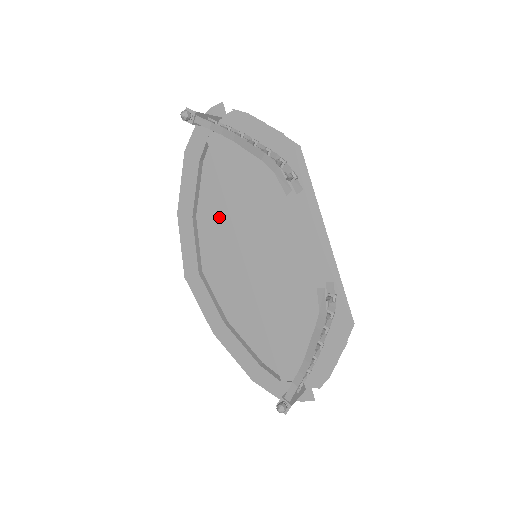
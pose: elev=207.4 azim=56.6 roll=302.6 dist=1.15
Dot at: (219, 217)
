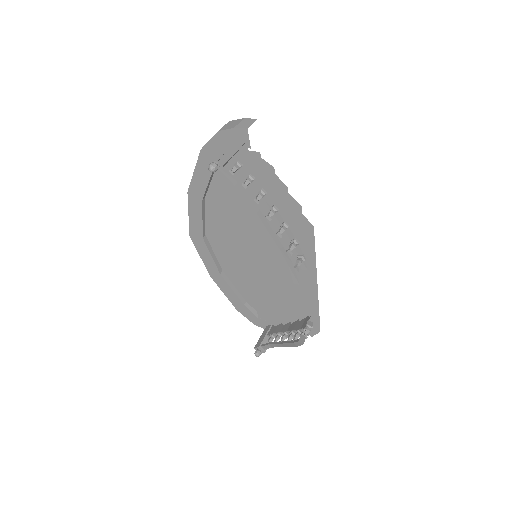
Dot at: (227, 207)
